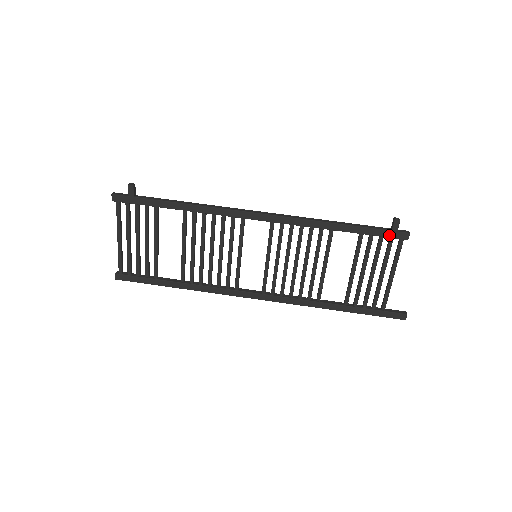
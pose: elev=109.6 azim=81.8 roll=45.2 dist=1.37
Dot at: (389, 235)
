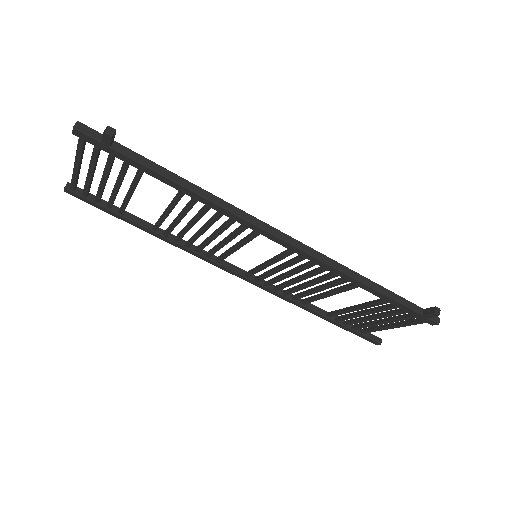
Dot at: (416, 316)
